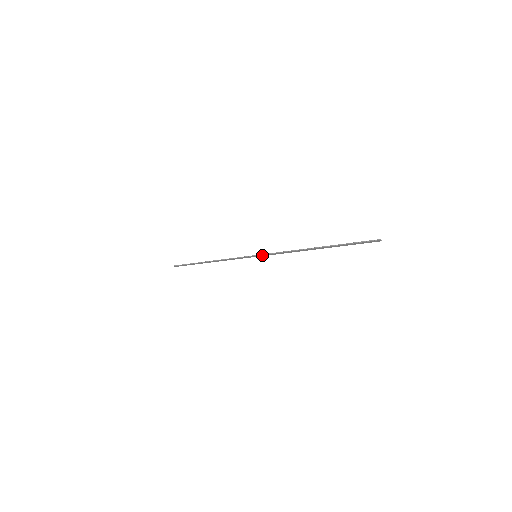
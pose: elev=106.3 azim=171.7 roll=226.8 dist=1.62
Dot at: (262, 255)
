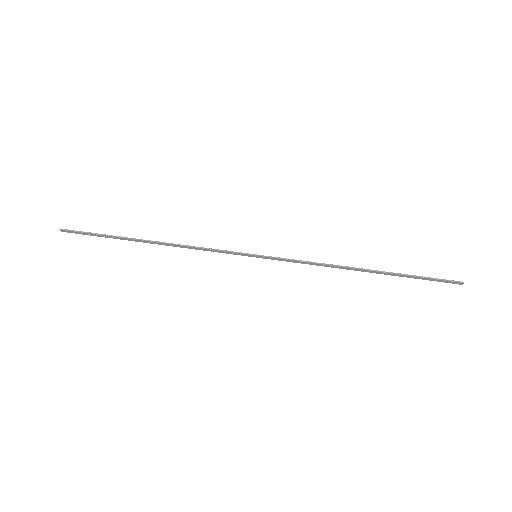
Dot at: (269, 257)
